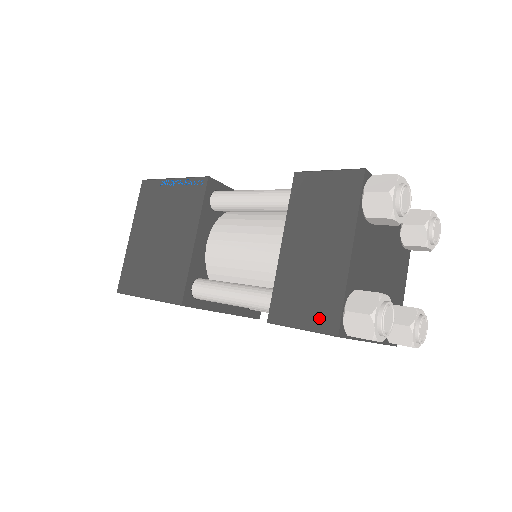
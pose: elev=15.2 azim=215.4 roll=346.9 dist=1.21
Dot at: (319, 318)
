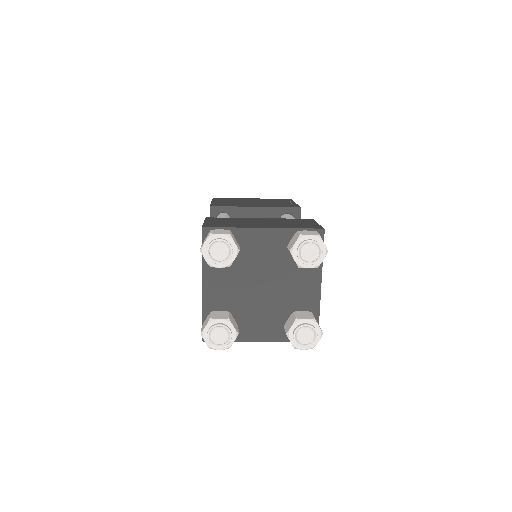
Dot at: occluded
